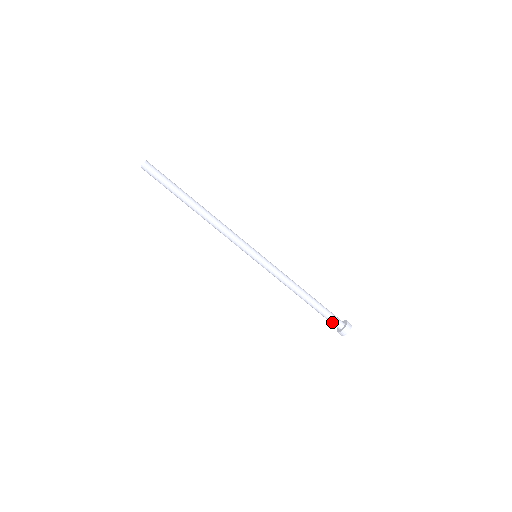
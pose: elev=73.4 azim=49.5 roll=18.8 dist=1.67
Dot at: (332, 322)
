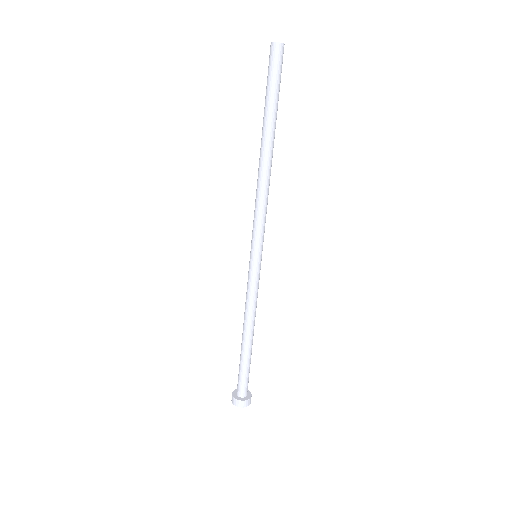
Dot at: (239, 382)
